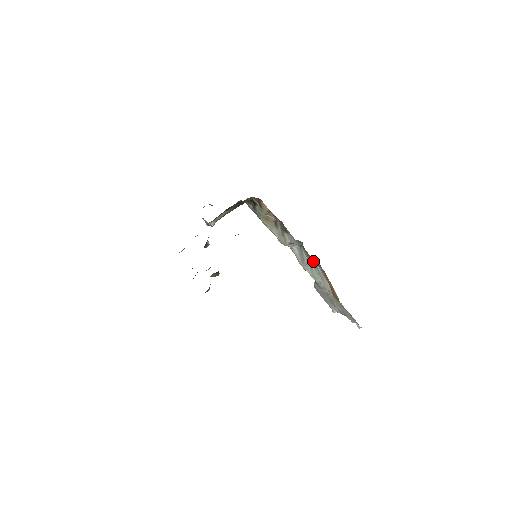
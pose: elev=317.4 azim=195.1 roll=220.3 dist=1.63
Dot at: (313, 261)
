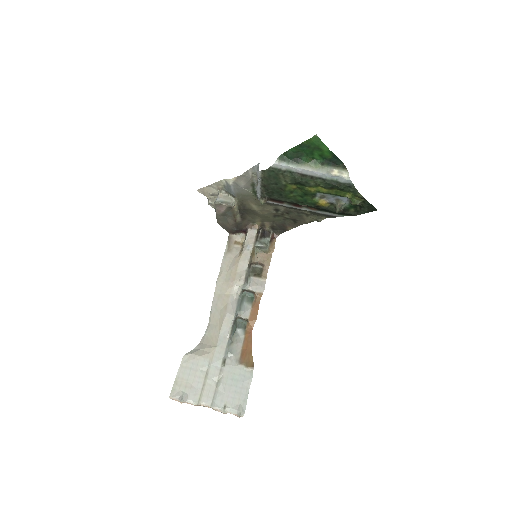
Dot at: (254, 316)
